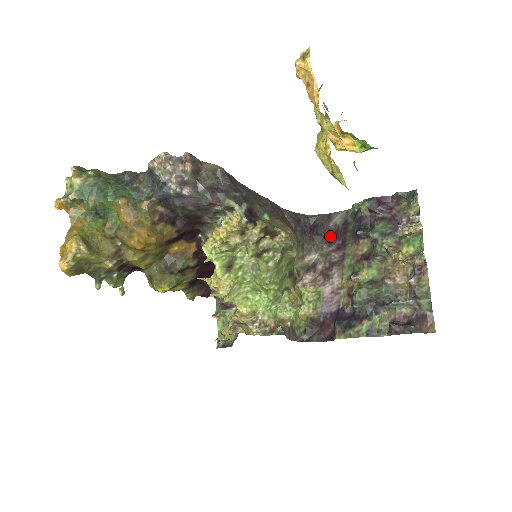
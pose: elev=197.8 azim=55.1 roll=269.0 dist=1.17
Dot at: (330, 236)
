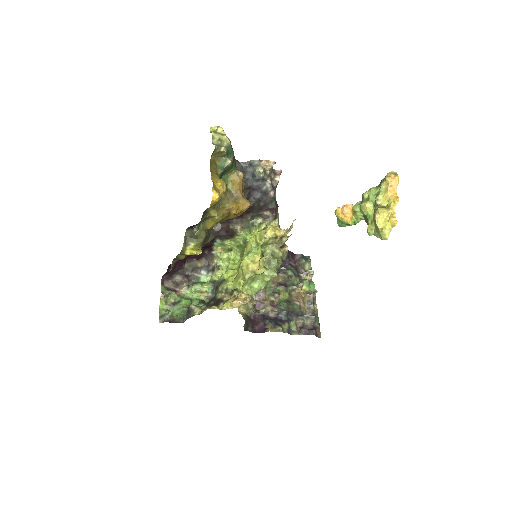
Dot at: occluded
